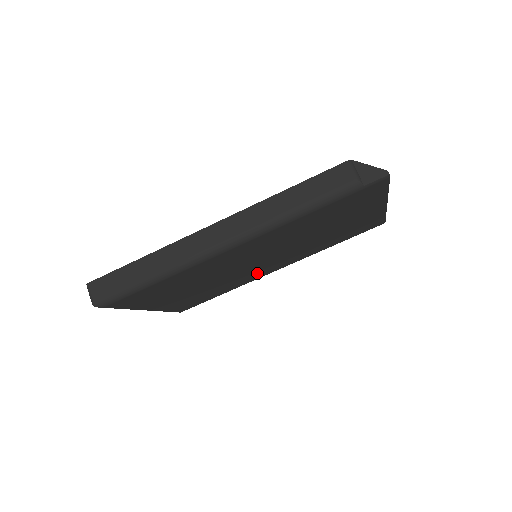
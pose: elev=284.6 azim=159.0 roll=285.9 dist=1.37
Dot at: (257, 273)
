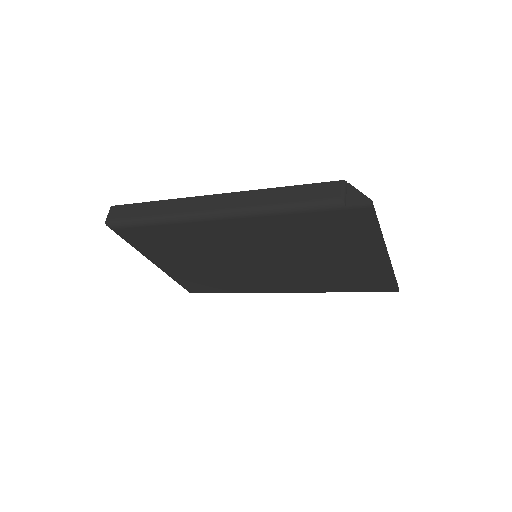
Dot at: (260, 282)
